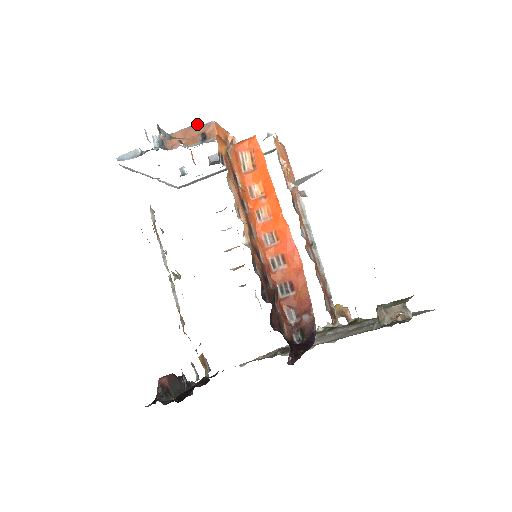
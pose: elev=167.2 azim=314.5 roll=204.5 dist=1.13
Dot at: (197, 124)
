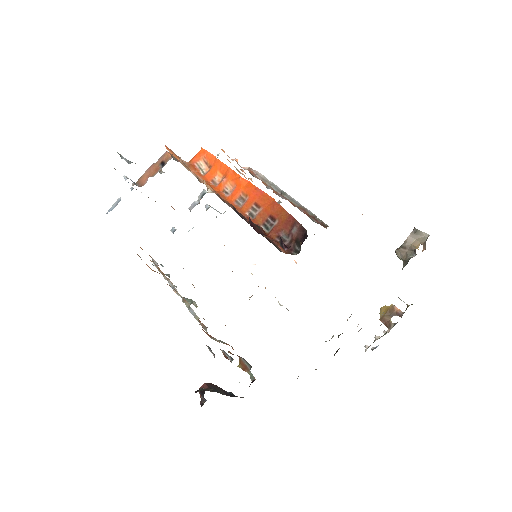
Dot at: occluded
